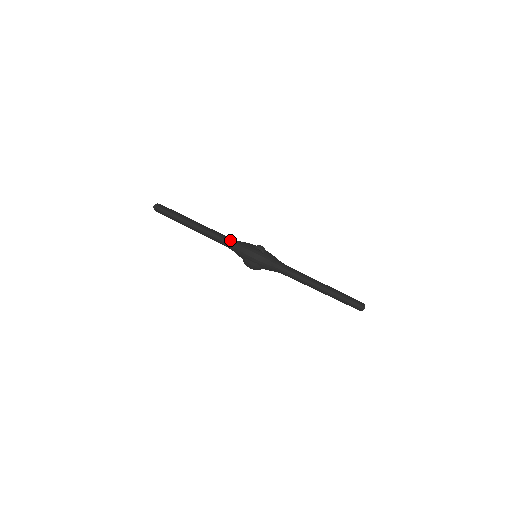
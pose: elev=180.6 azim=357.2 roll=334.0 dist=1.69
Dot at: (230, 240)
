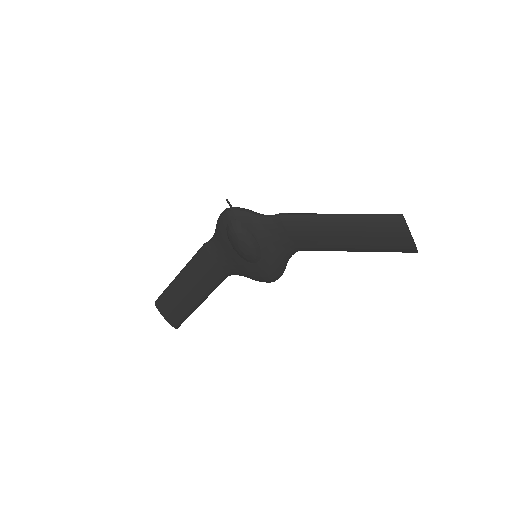
Dot at: occluded
